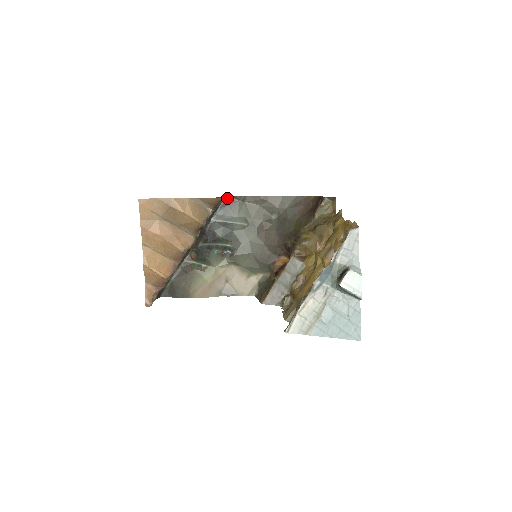
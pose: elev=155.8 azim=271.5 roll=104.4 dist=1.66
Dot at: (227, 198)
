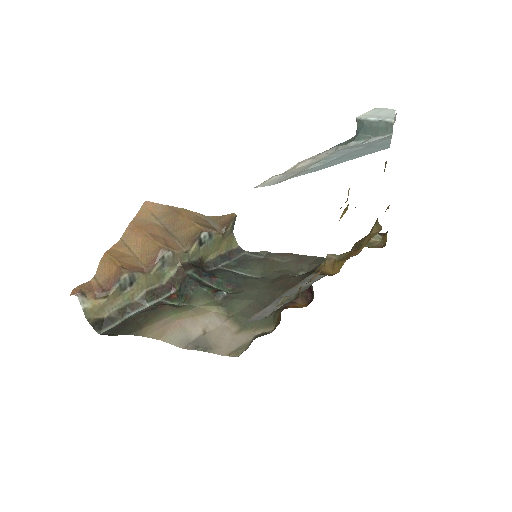
Dot at: (247, 253)
